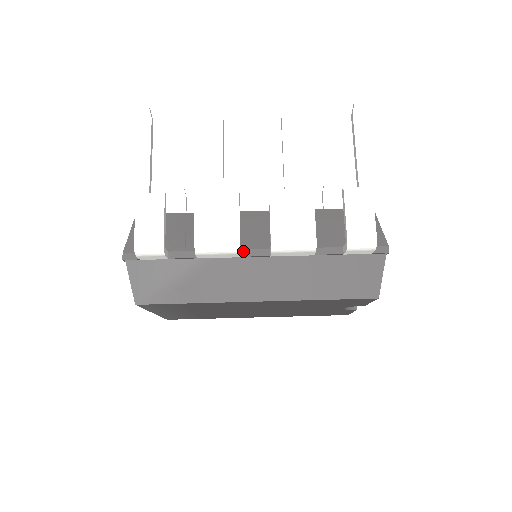
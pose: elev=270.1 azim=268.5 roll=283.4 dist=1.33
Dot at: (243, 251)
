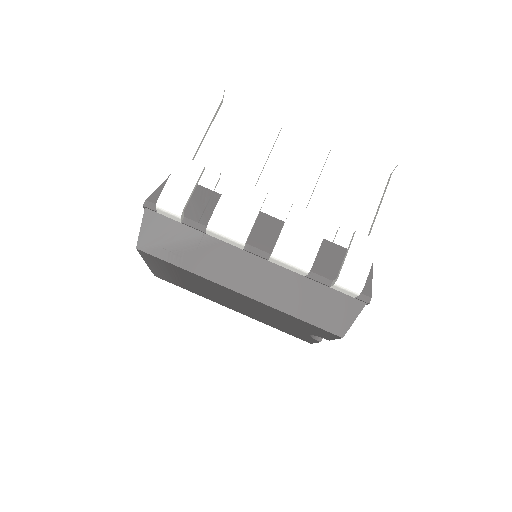
Dot at: (247, 245)
